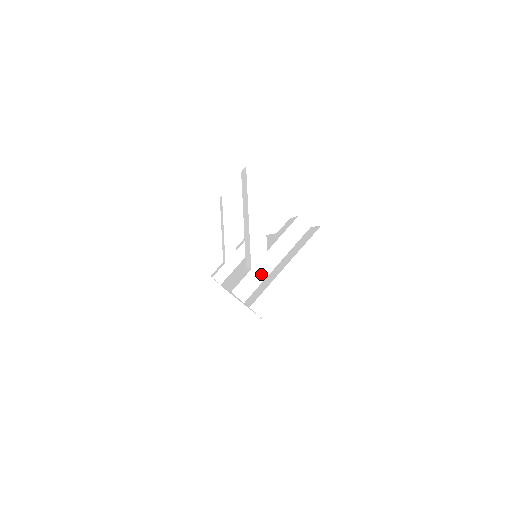
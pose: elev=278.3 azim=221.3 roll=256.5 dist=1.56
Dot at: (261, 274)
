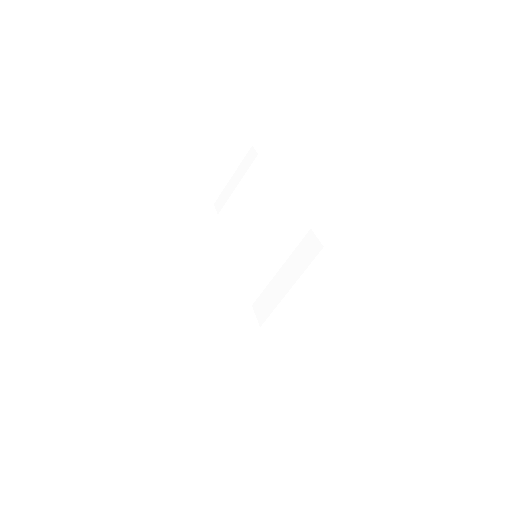
Dot at: (265, 334)
